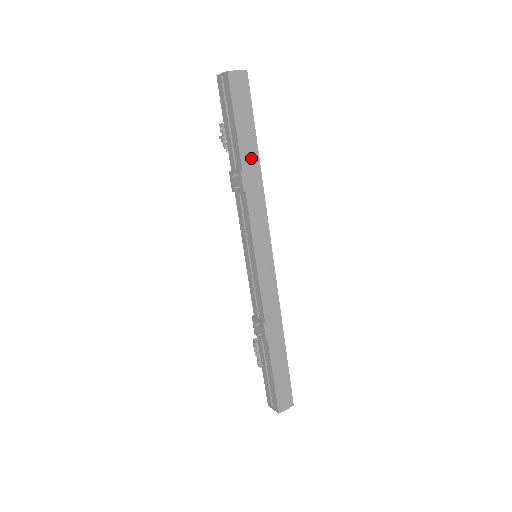
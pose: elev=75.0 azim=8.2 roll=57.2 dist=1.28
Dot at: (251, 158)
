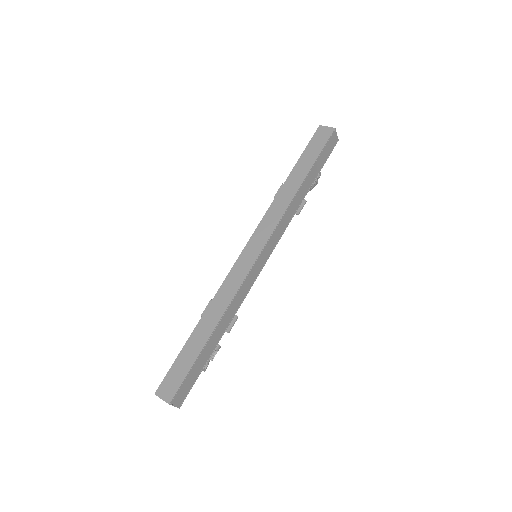
Dot at: (297, 179)
